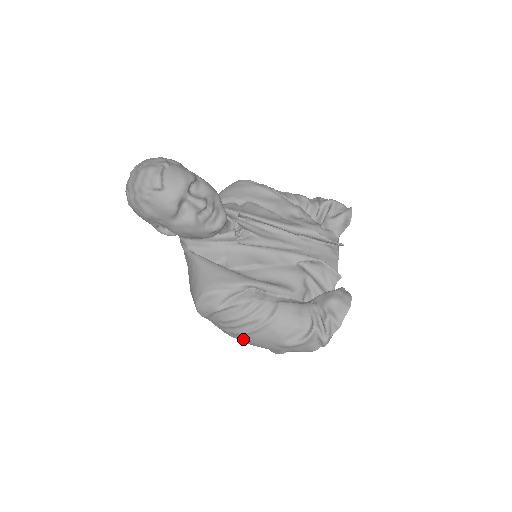
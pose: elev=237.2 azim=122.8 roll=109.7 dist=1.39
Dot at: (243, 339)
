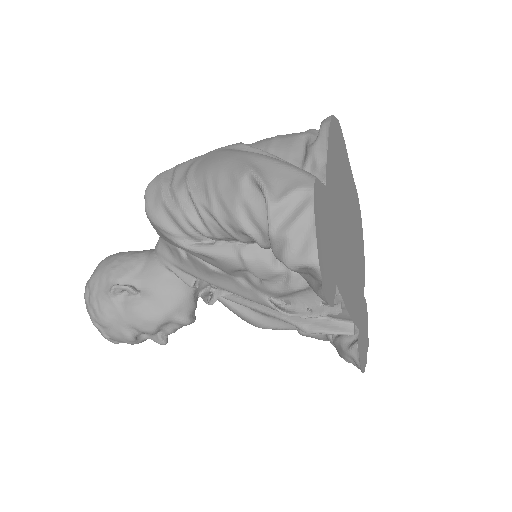
Dot at: occluded
